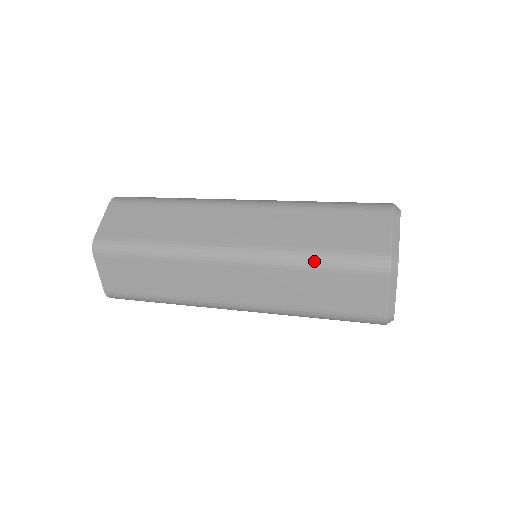
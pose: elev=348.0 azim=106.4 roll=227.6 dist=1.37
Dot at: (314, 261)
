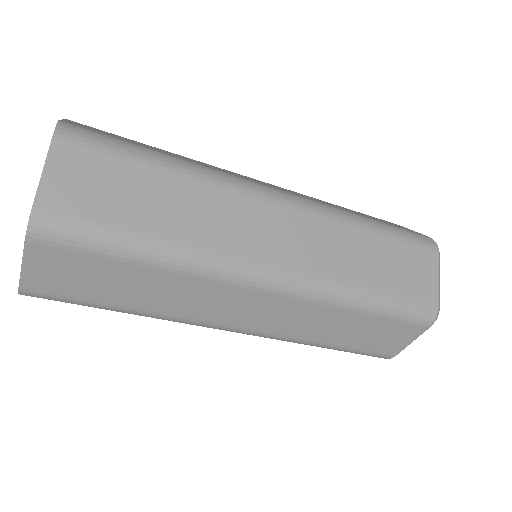
Dot at: (374, 225)
